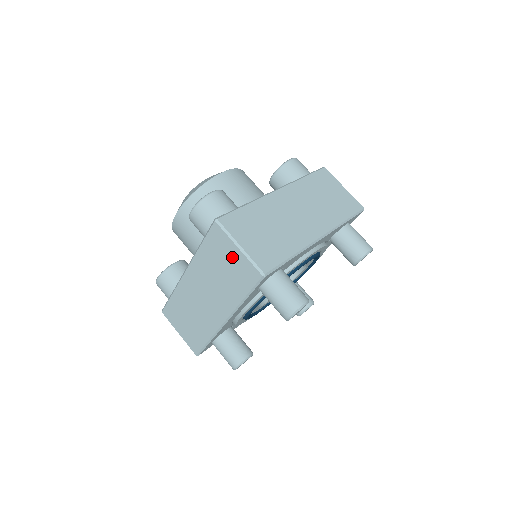
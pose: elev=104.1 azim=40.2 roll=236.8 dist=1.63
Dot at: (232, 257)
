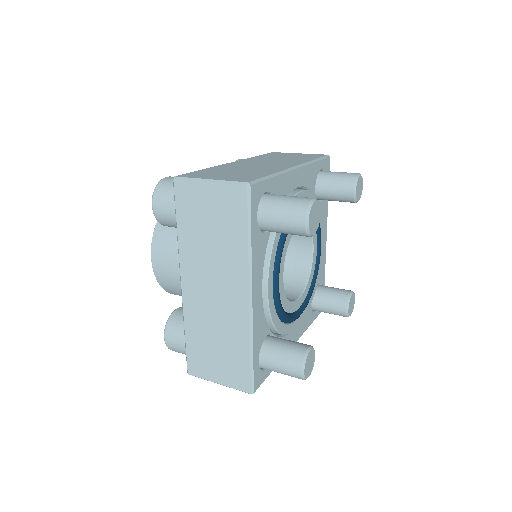
Dot at: (209, 201)
